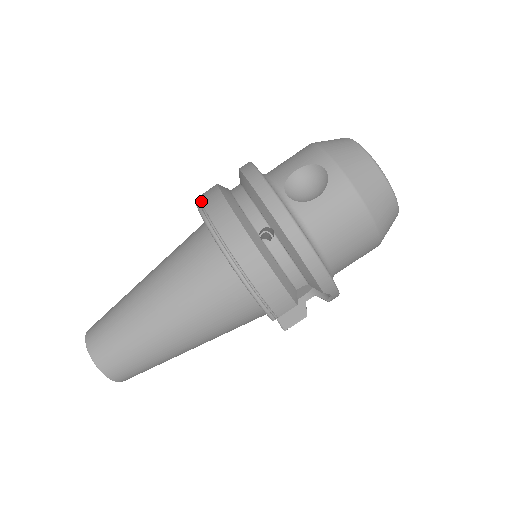
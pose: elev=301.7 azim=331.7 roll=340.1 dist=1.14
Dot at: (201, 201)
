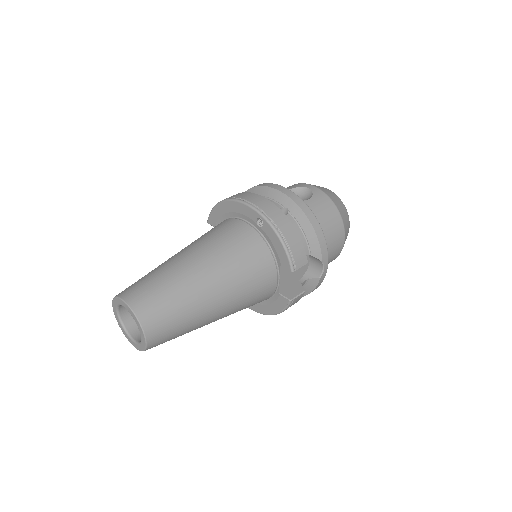
Dot at: (226, 198)
